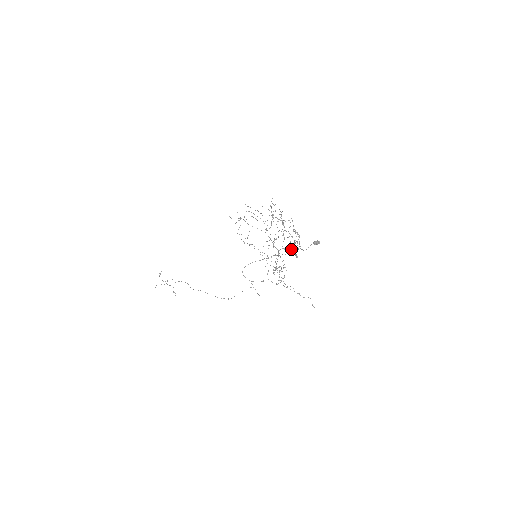
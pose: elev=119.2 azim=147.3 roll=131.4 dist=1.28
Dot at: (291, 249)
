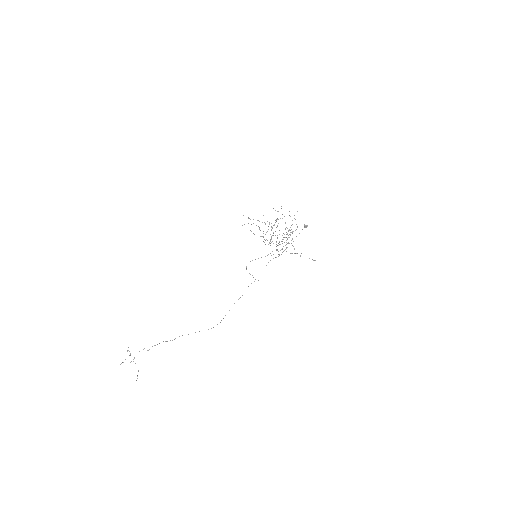
Dot at: (294, 218)
